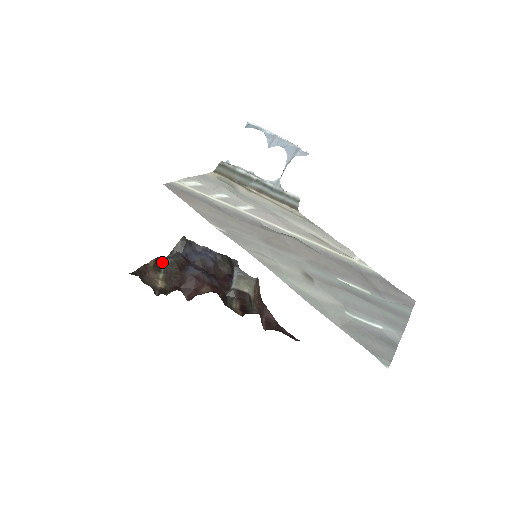
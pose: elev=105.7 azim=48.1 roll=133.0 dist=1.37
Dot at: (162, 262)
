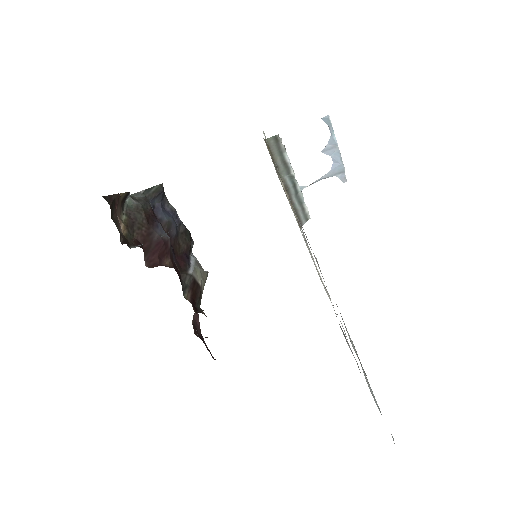
Dot at: (126, 200)
